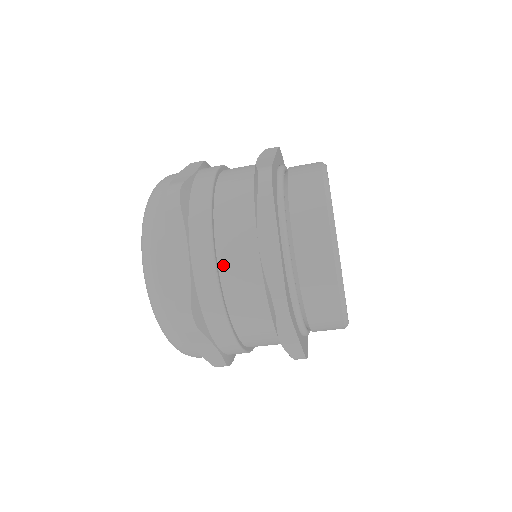
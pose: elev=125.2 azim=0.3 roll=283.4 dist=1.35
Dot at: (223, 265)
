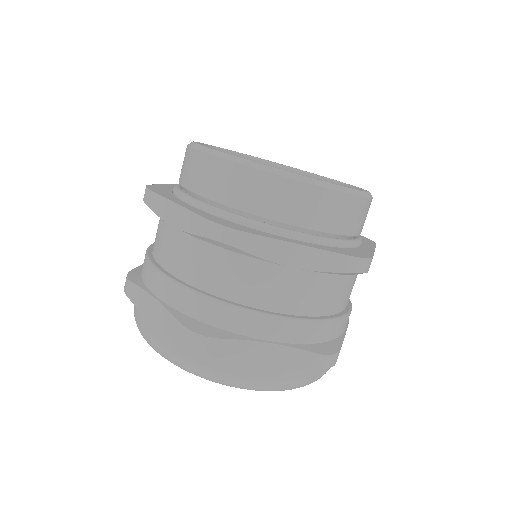
Dot at: occluded
